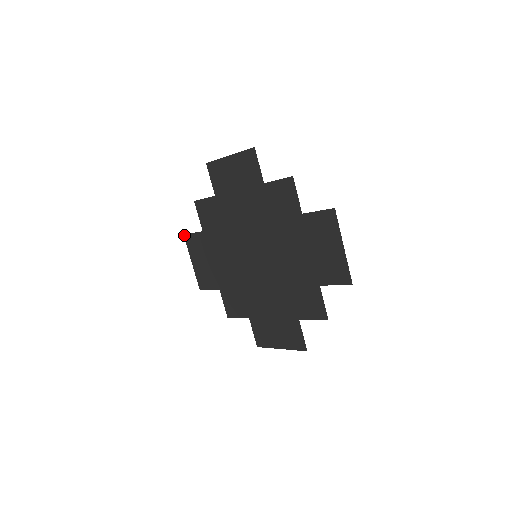
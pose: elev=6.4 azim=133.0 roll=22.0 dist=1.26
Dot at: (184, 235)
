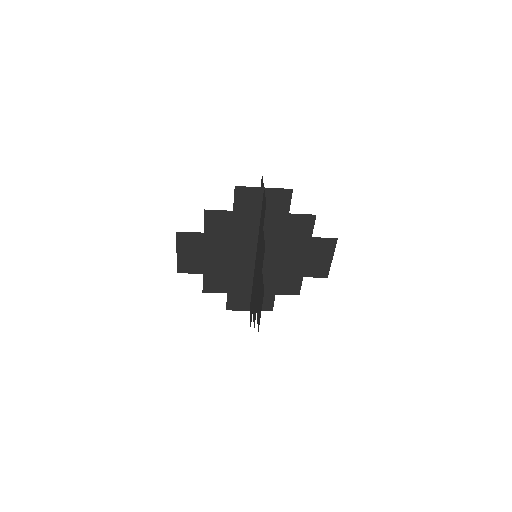
Dot at: (177, 232)
